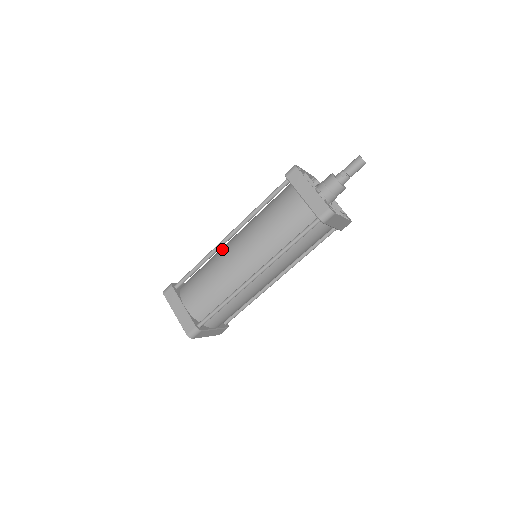
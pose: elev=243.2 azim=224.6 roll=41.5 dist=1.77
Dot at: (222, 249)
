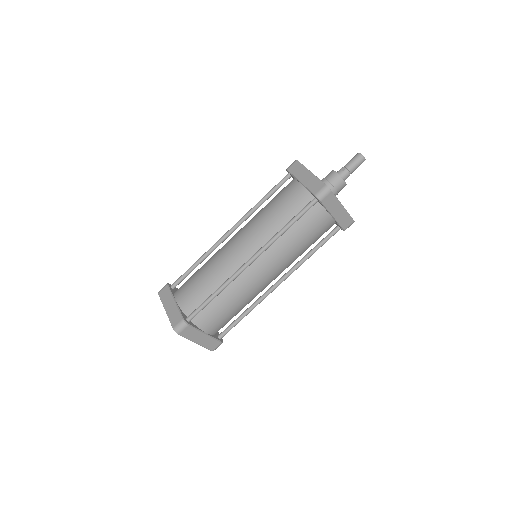
Dot at: occluded
